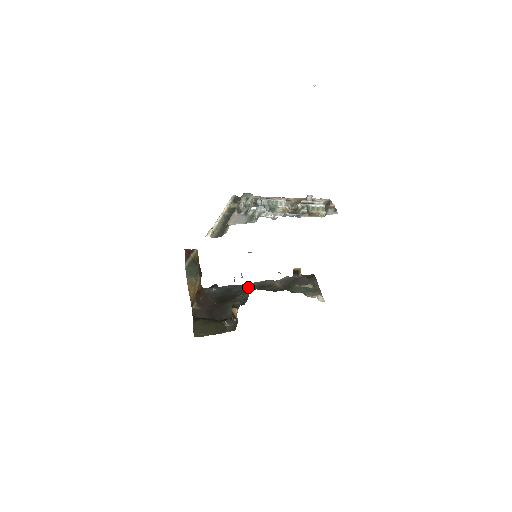
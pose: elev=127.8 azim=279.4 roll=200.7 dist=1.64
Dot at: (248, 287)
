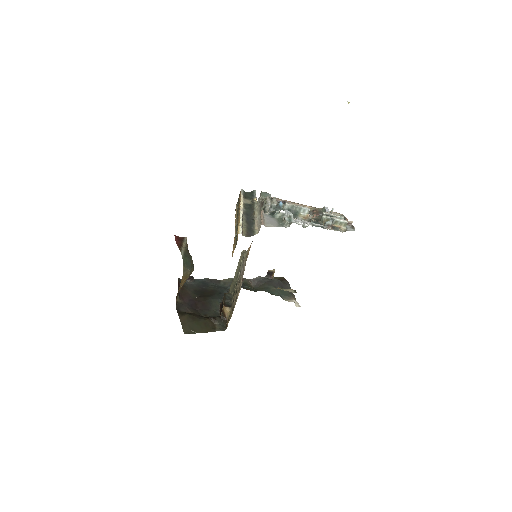
Dot at: (223, 283)
